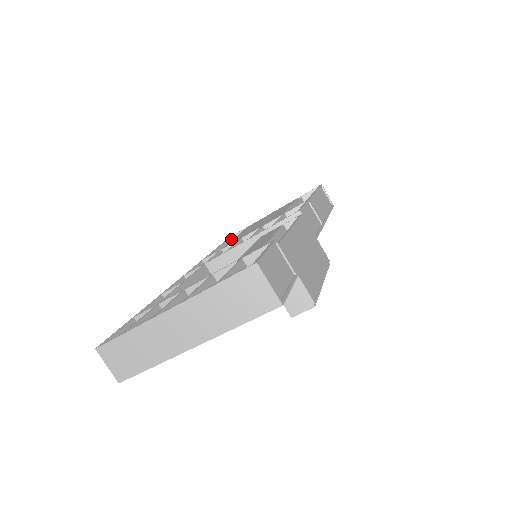
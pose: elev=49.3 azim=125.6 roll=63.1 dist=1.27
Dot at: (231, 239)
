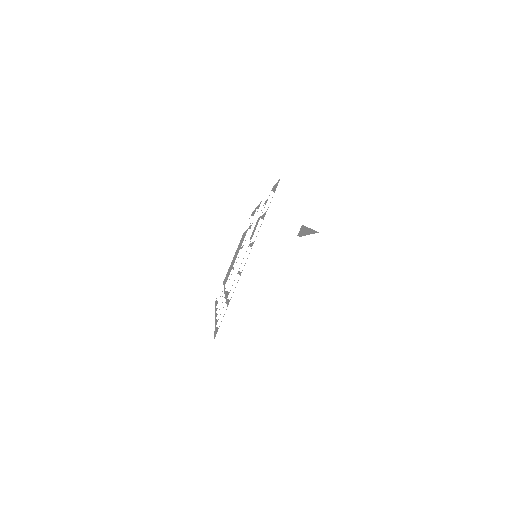
Dot at: occluded
